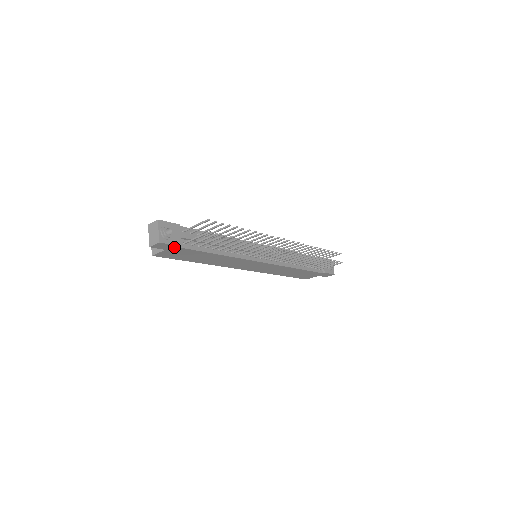
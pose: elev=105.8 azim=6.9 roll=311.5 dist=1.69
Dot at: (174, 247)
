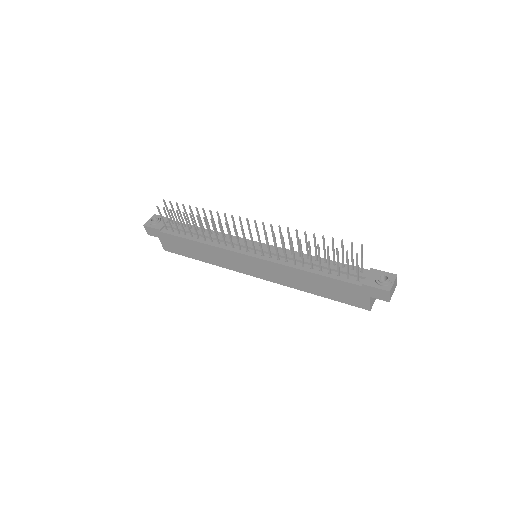
Dot at: (158, 232)
